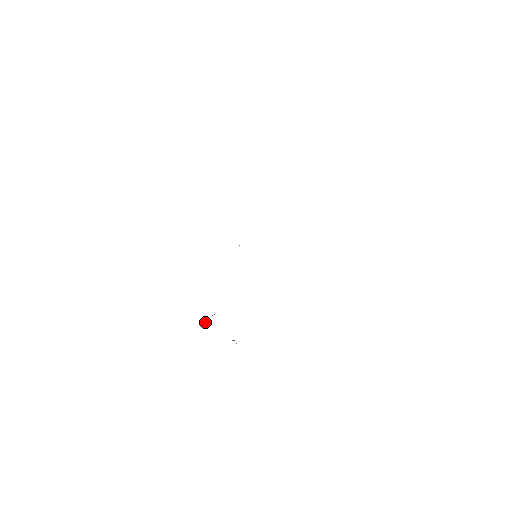
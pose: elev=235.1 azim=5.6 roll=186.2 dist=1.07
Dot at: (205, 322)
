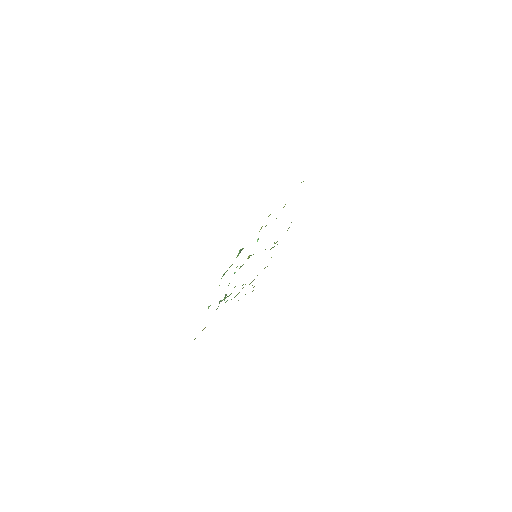
Dot at: (220, 301)
